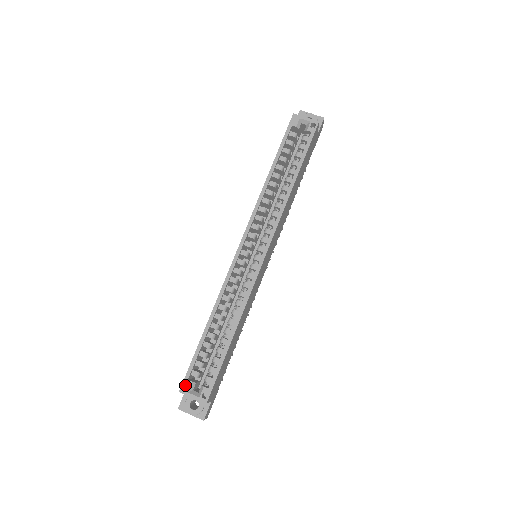
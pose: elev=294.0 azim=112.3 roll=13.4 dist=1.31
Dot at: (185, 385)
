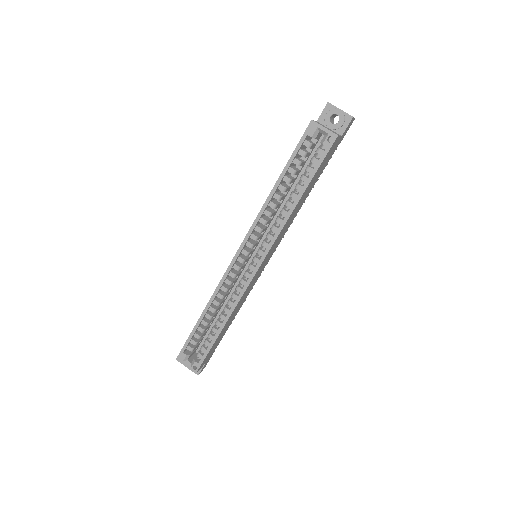
Dot at: (181, 356)
